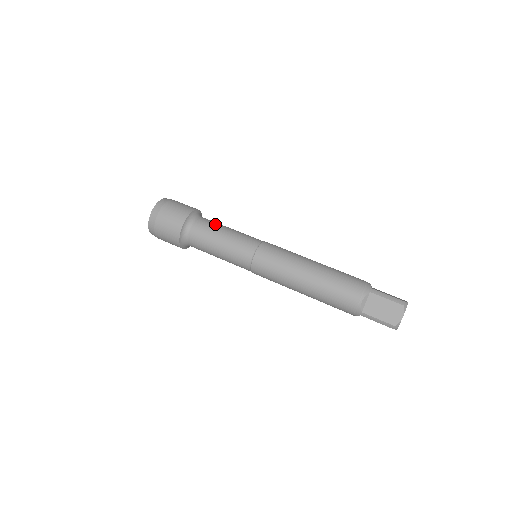
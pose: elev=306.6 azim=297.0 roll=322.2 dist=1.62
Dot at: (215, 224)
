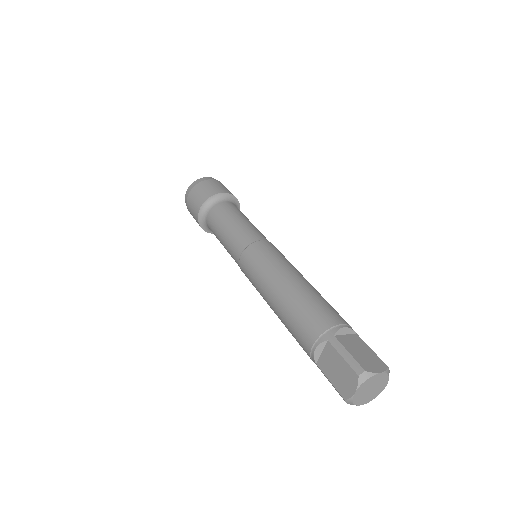
Dot at: (228, 212)
